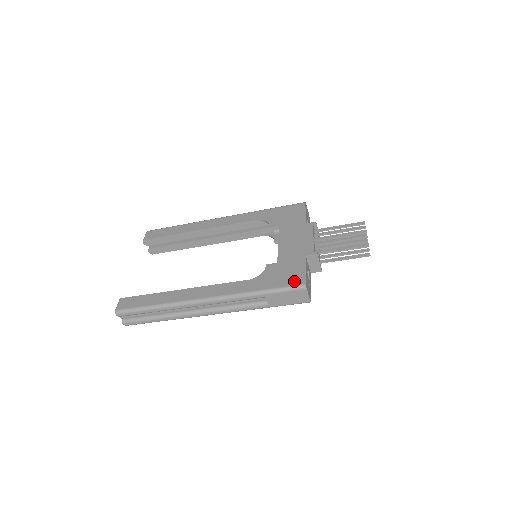
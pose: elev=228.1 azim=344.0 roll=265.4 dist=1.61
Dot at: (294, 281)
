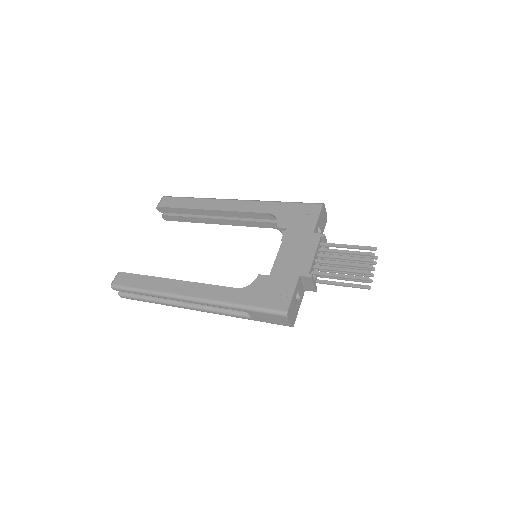
Dot at: (277, 304)
